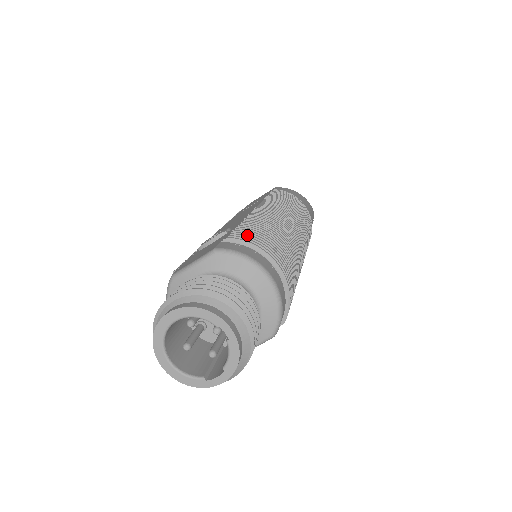
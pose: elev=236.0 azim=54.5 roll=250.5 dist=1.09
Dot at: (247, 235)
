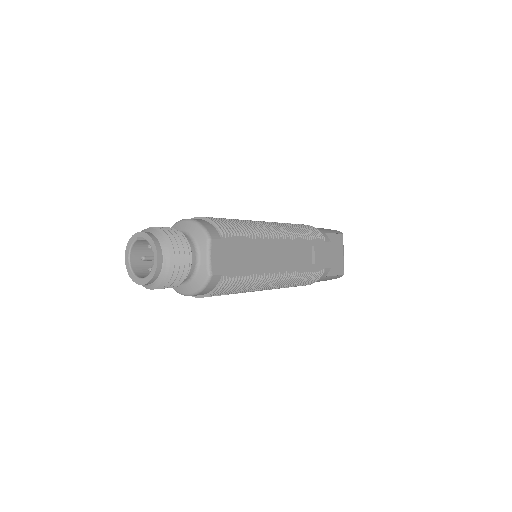
Dot at: occluded
